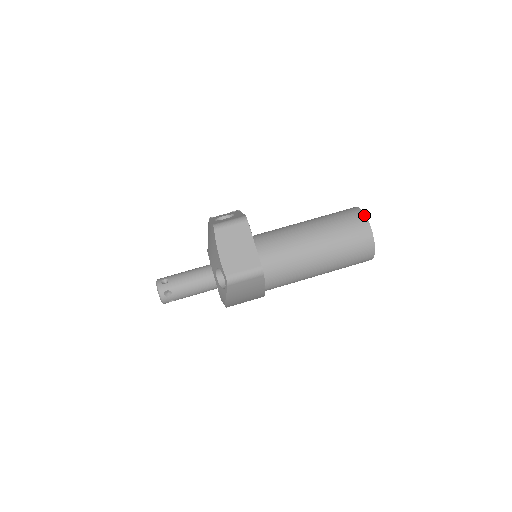
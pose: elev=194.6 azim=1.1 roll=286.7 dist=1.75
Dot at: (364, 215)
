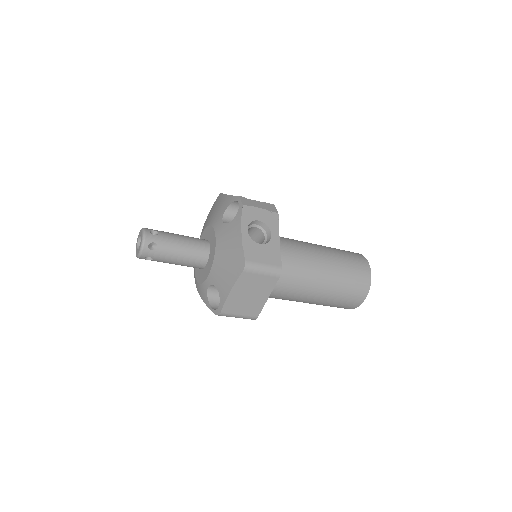
Dot at: occluded
